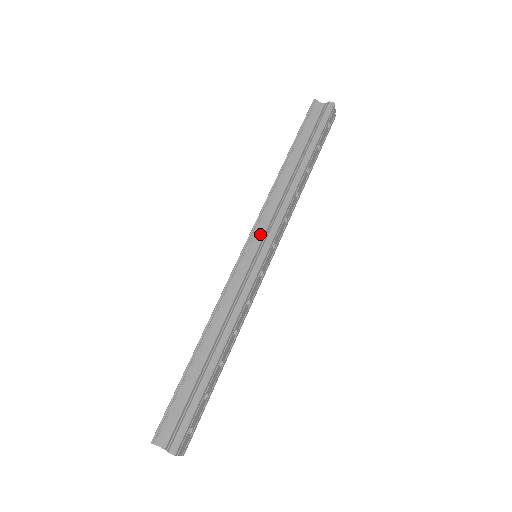
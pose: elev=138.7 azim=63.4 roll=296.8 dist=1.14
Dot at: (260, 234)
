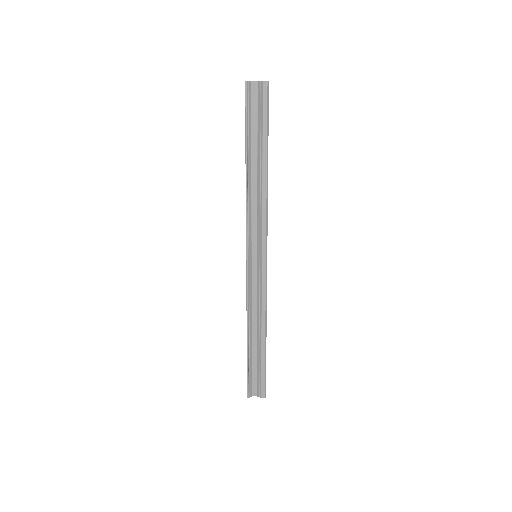
Dot at: (253, 241)
